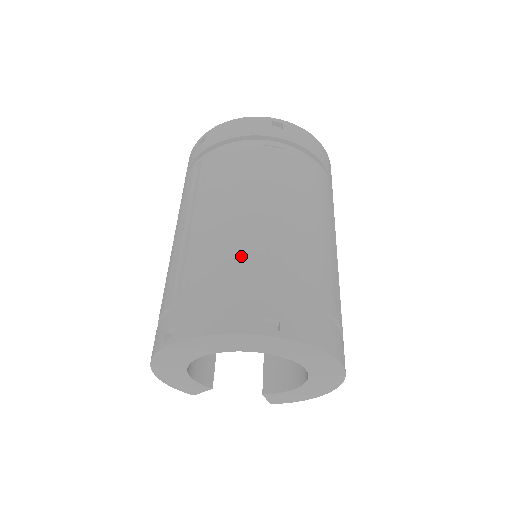
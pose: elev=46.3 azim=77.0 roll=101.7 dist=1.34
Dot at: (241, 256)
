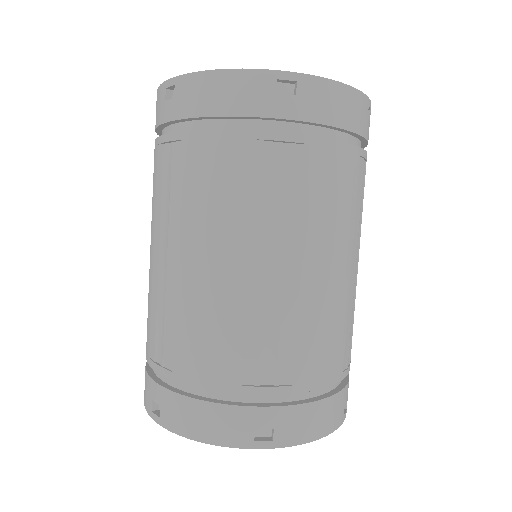
Dot at: (229, 346)
